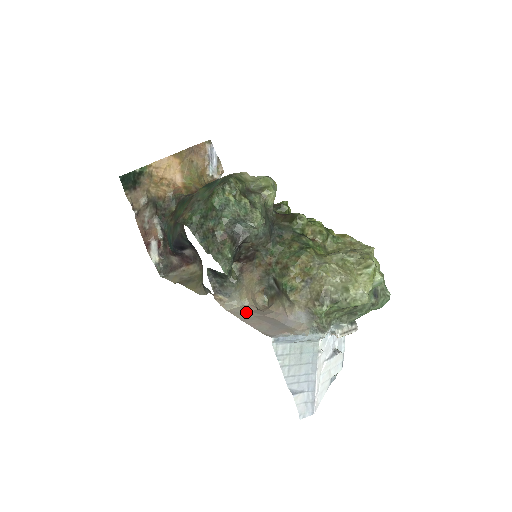
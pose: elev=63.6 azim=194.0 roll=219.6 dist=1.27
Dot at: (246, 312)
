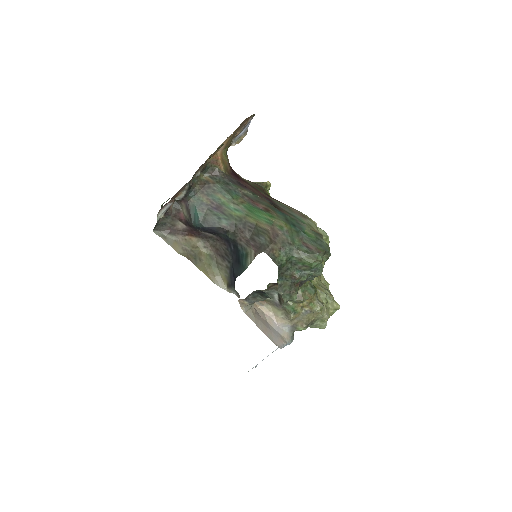
Dot at: (255, 315)
